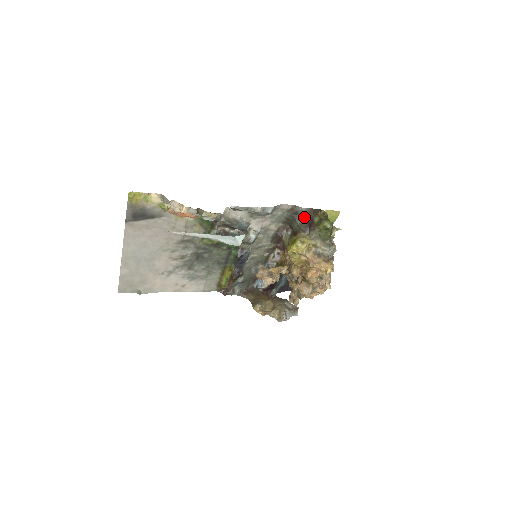
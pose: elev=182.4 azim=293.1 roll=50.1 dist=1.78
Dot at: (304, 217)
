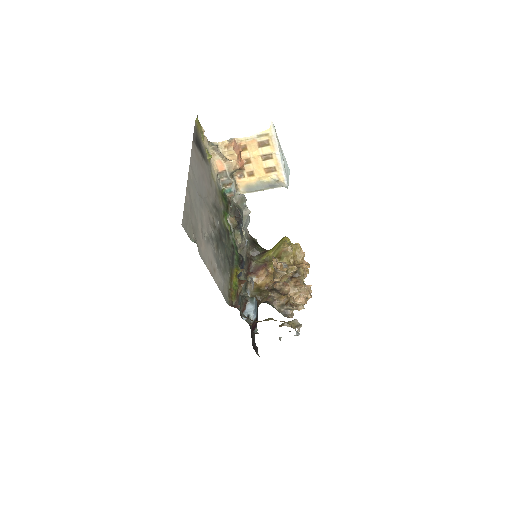
Dot at: occluded
